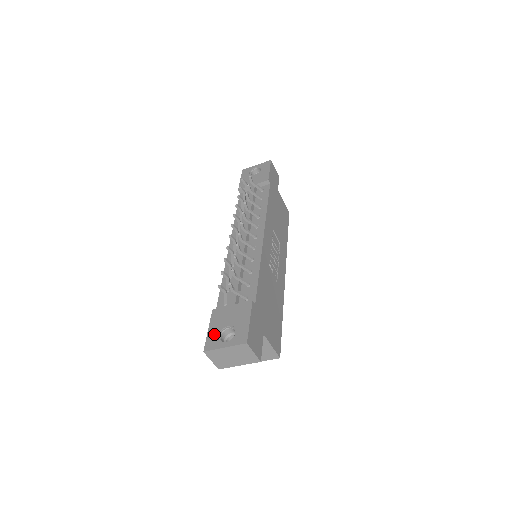
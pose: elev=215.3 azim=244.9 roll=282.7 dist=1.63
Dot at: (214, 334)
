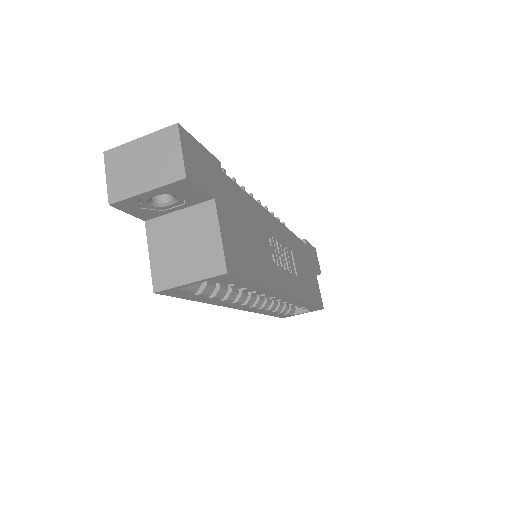
Dot at: occluded
